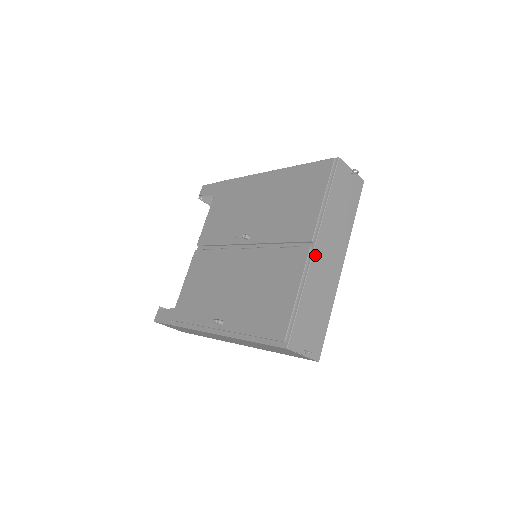
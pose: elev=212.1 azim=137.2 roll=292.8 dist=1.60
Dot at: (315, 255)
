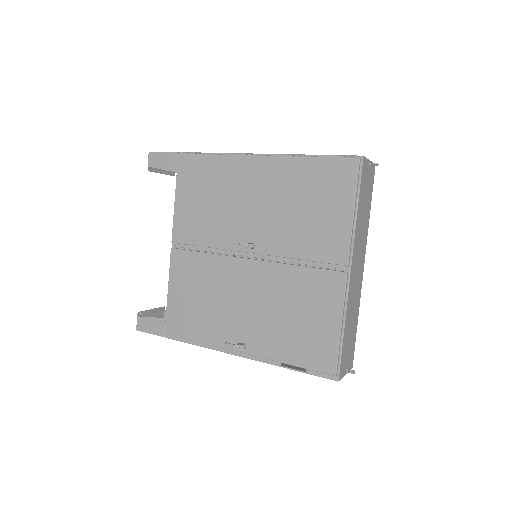
Dot at: (351, 278)
